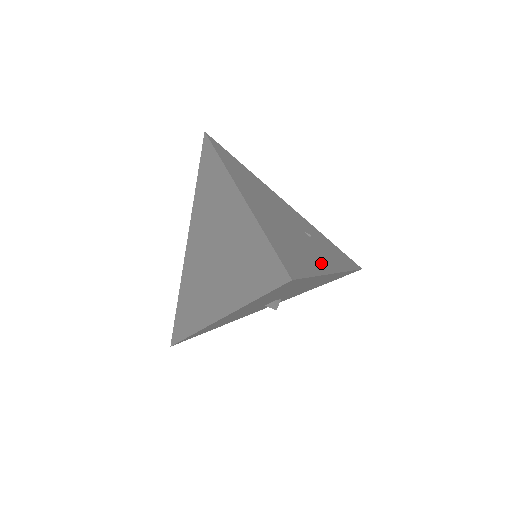
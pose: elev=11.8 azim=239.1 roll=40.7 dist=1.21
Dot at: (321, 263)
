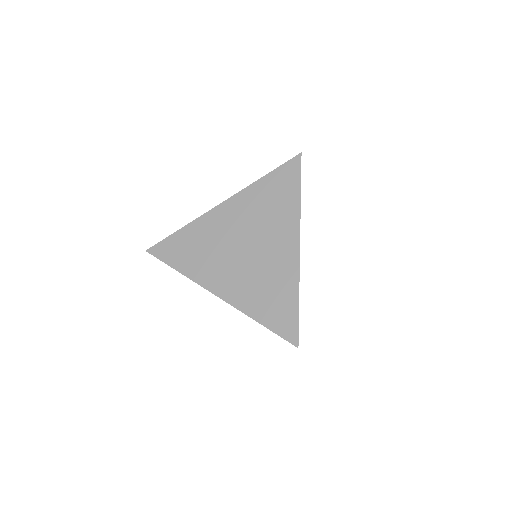
Dot at: occluded
